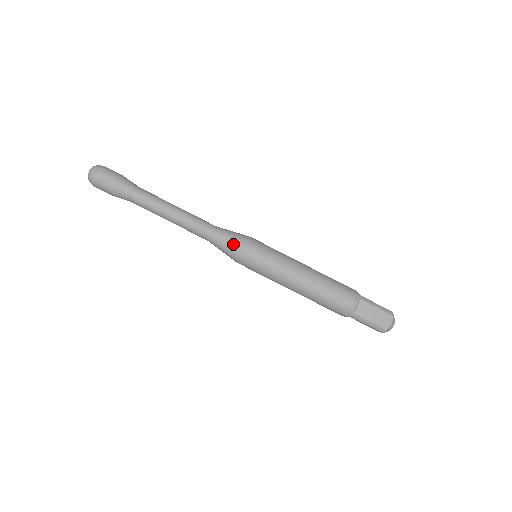
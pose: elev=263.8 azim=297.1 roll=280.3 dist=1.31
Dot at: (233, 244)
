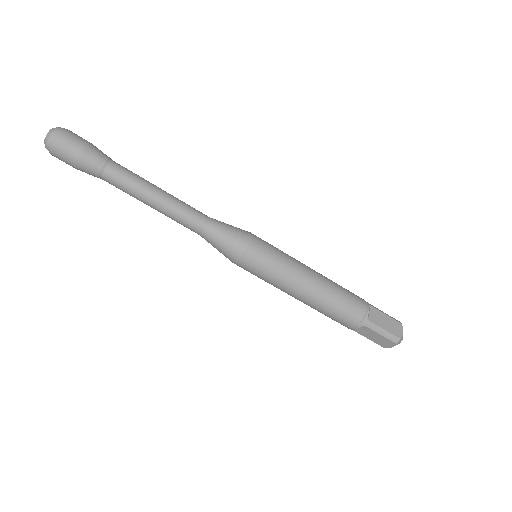
Dot at: (236, 235)
